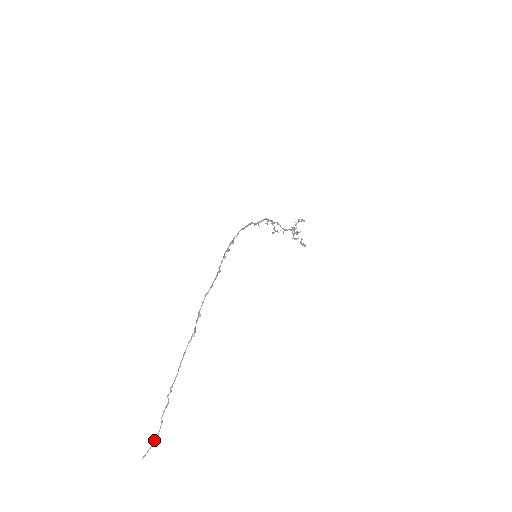
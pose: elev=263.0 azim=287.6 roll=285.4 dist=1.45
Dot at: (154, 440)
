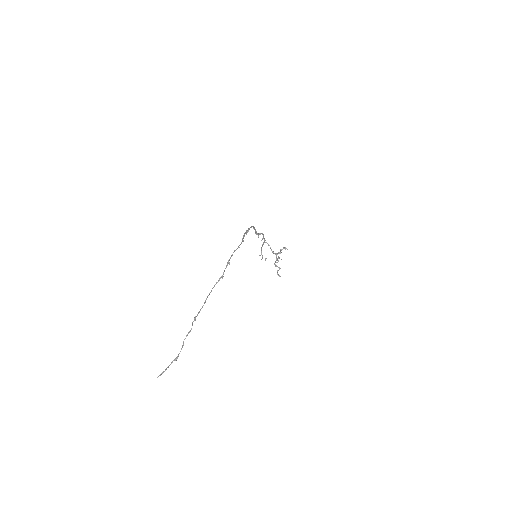
Dot at: (173, 360)
